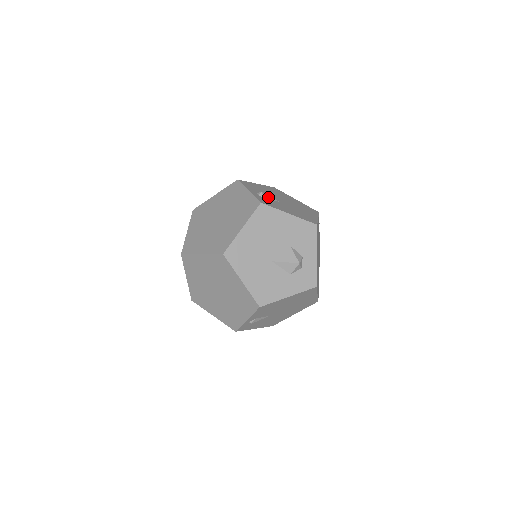
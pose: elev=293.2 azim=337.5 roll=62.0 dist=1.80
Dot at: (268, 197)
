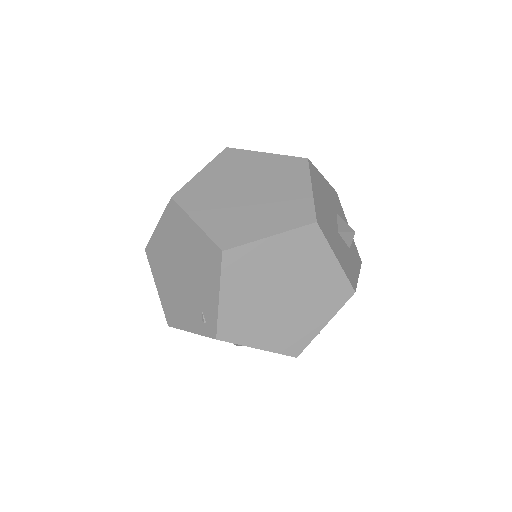
Dot at: occluded
